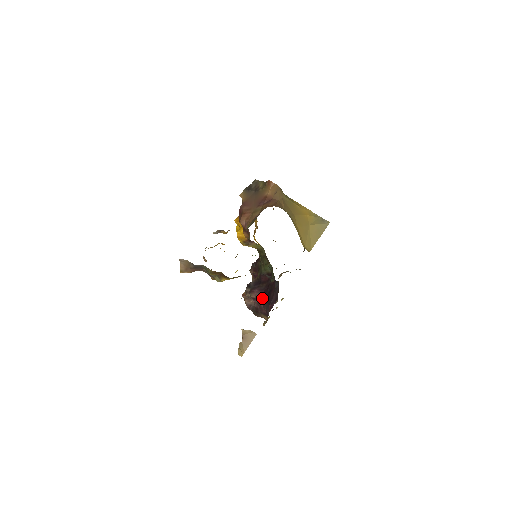
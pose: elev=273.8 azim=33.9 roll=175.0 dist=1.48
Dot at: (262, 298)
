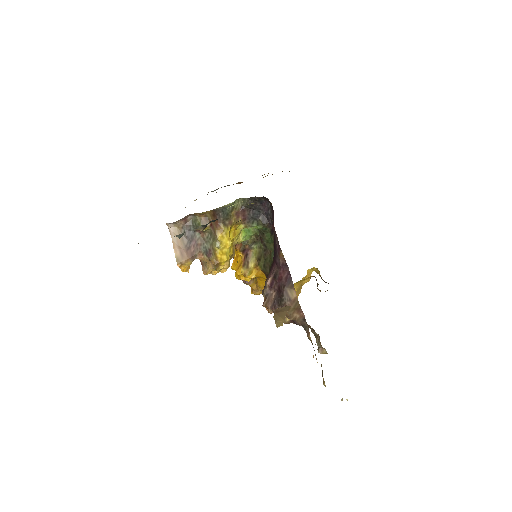
Dot at: (275, 267)
